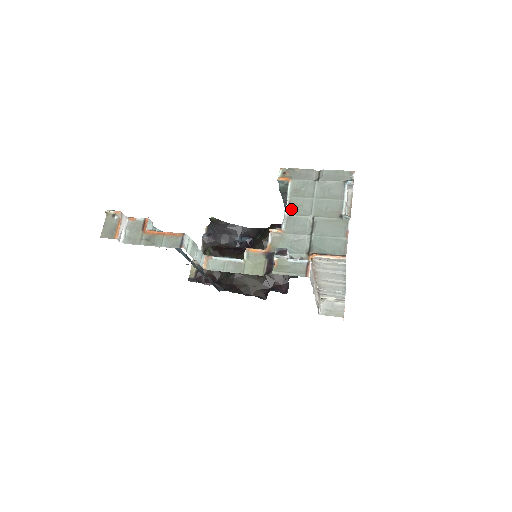
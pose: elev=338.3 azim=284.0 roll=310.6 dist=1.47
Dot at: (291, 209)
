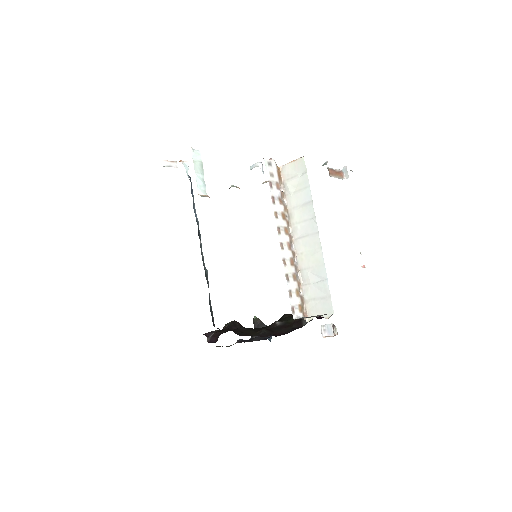
Dot at: occluded
